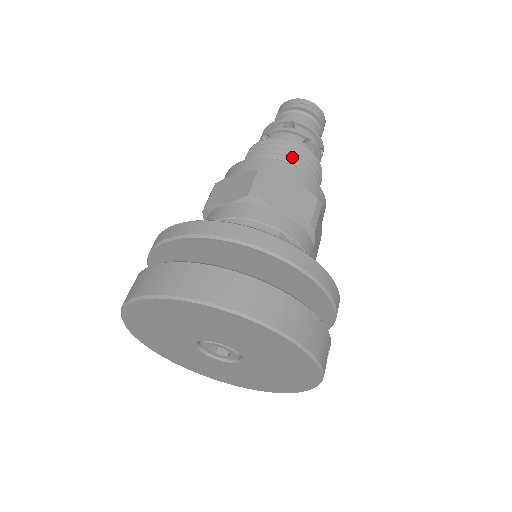
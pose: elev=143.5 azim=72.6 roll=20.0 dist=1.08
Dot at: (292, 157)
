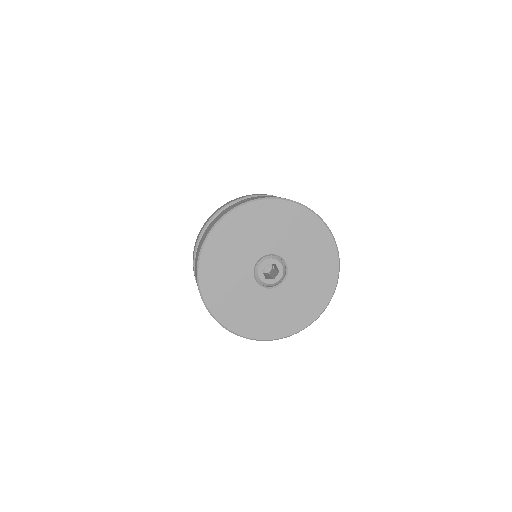
Dot at: occluded
